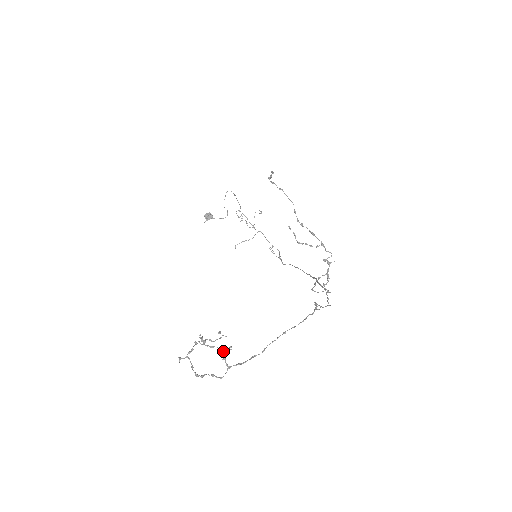
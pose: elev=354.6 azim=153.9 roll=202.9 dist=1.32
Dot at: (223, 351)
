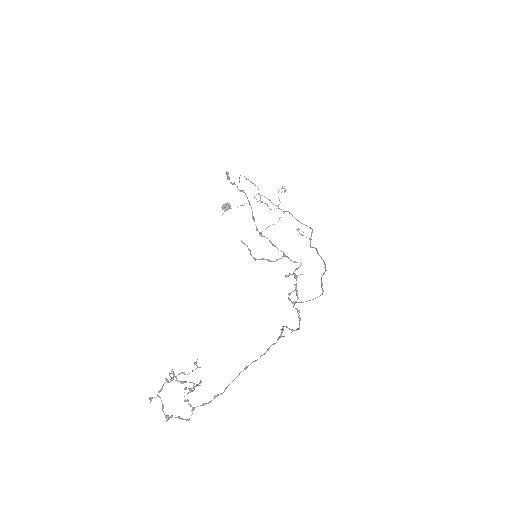
Dot at: occluded
